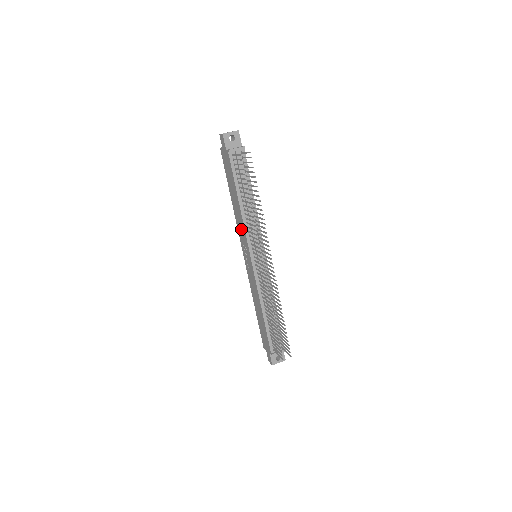
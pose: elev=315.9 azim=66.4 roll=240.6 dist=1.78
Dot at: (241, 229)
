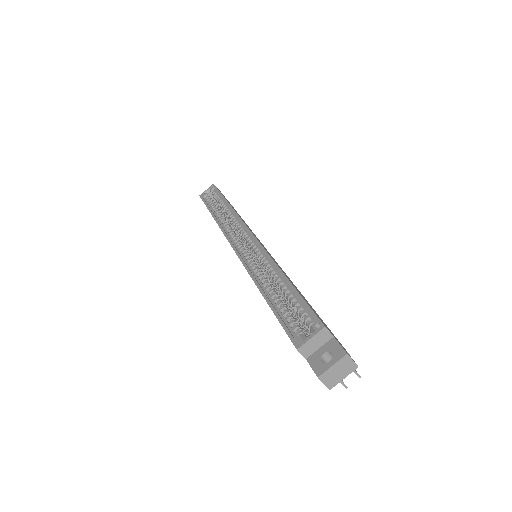
Dot at: occluded
